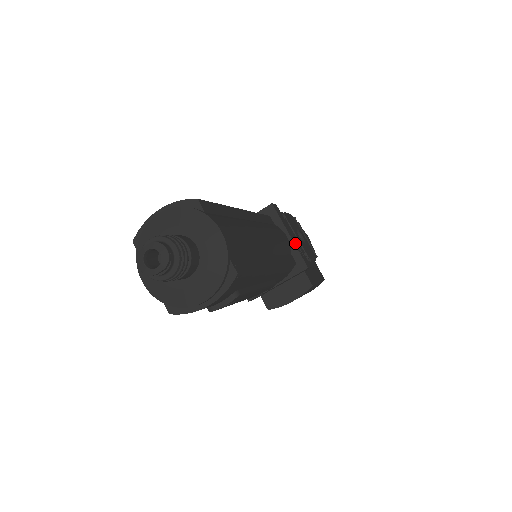
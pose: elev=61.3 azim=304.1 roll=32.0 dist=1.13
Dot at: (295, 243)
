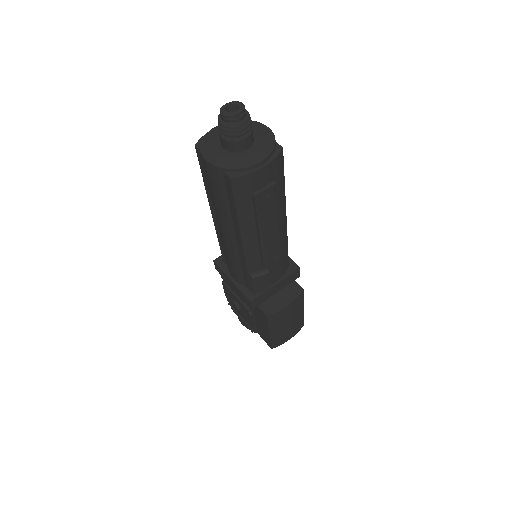
Dot at: occluded
